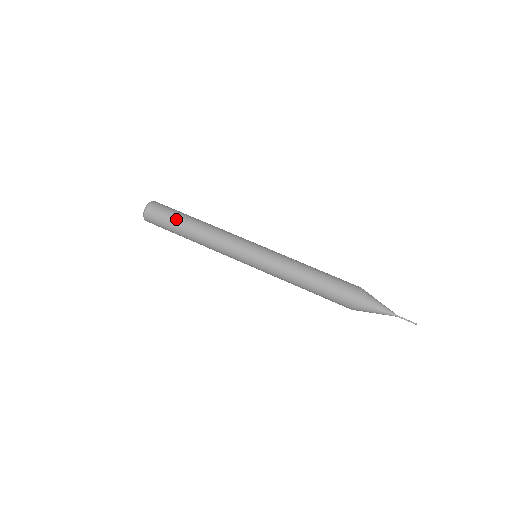
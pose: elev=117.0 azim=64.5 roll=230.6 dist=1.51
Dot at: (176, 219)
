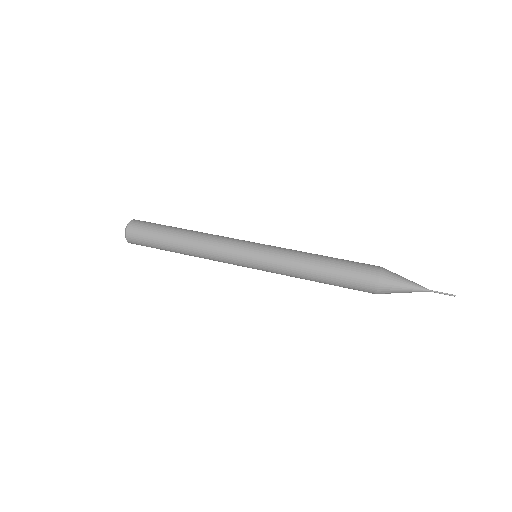
Dot at: (168, 226)
